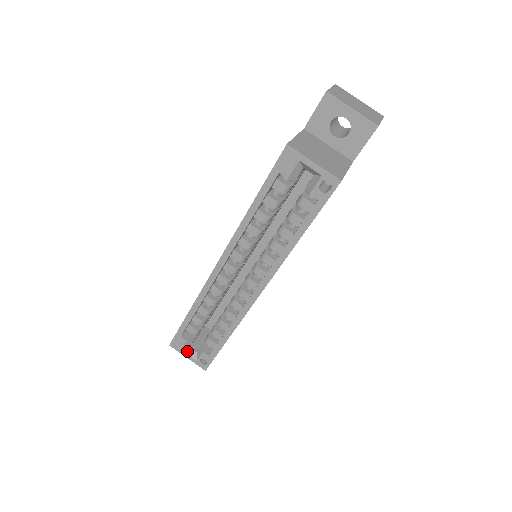
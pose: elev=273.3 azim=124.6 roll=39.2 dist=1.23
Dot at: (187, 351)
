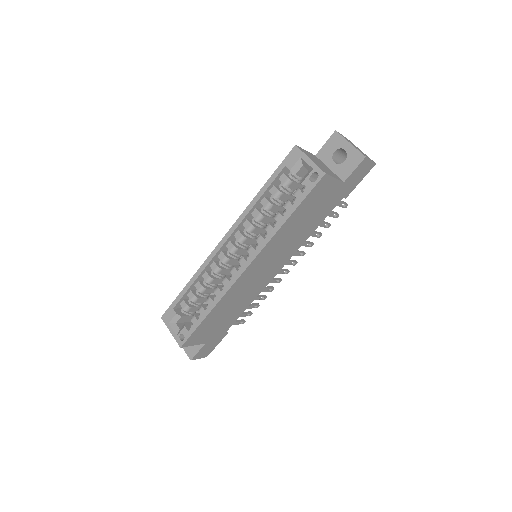
Dot at: (173, 326)
